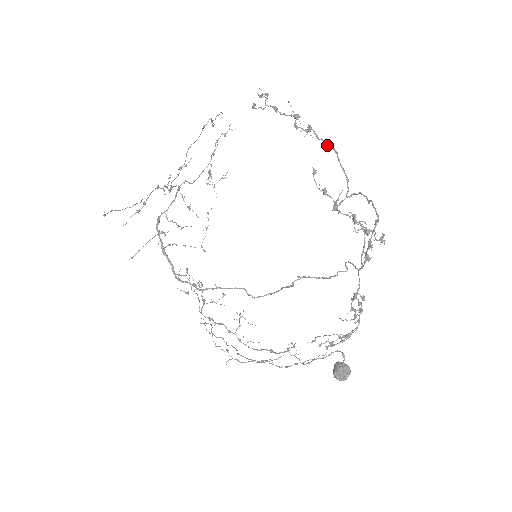
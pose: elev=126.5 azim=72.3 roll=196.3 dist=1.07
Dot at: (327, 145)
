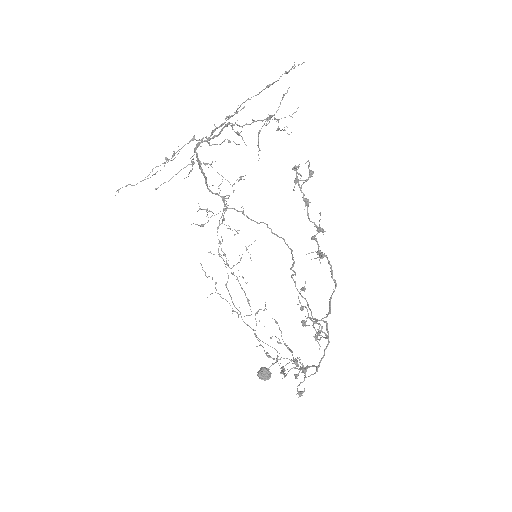
Dot at: (331, 276)
